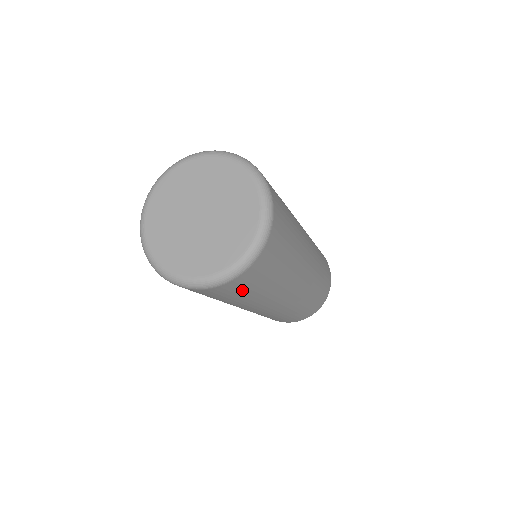
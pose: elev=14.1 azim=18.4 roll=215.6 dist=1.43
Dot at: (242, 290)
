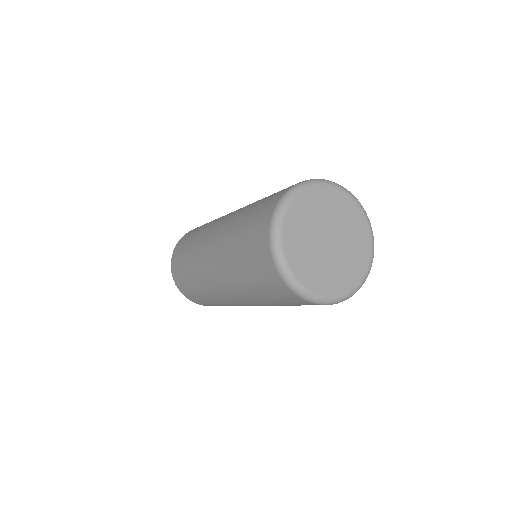
Dot at: (281, 298)
